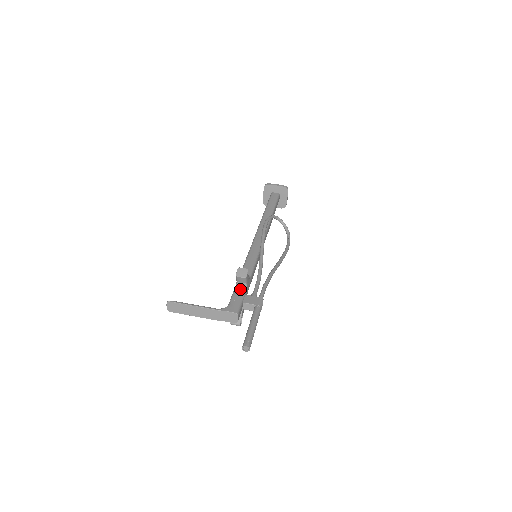
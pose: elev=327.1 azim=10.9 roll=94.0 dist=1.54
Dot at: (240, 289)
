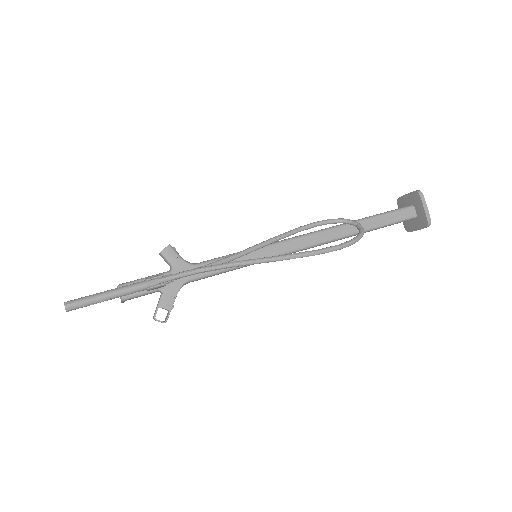
Dot at: (164, 272)
